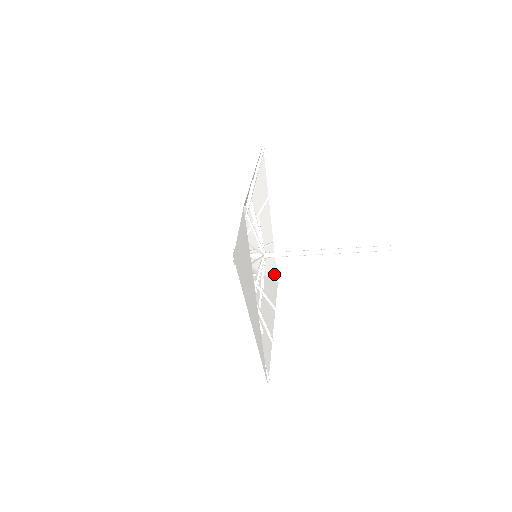
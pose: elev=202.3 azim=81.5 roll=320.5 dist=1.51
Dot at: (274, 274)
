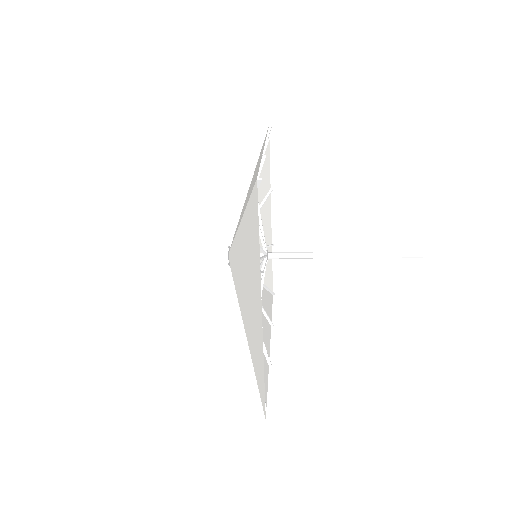
Dot at: (270, 283)
